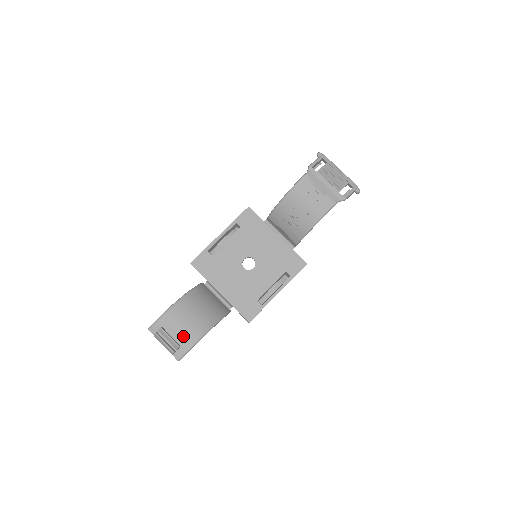
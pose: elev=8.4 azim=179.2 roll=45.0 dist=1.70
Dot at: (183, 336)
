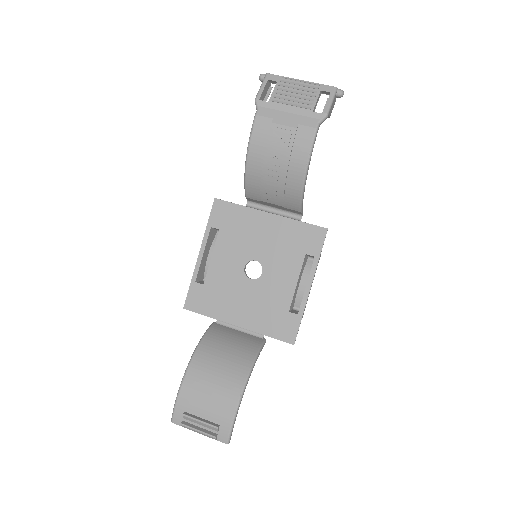
Dot at: (216, 411)
